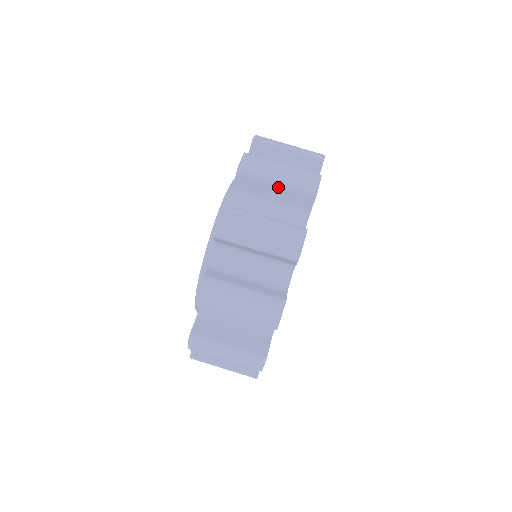
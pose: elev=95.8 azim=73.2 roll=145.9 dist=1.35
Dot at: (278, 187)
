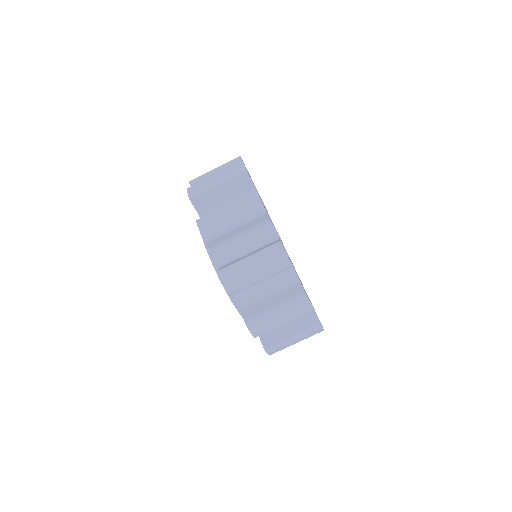
Dot at: (238, 227)
